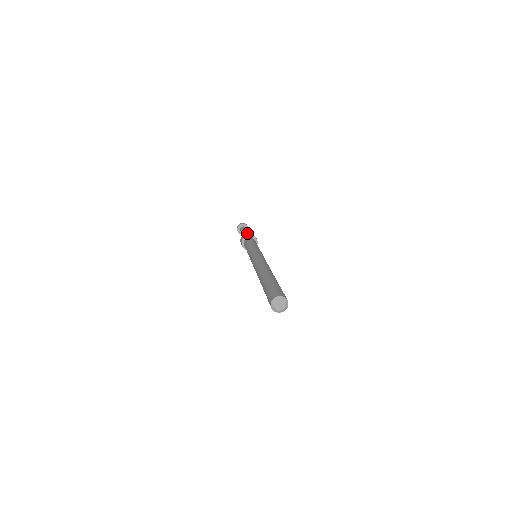
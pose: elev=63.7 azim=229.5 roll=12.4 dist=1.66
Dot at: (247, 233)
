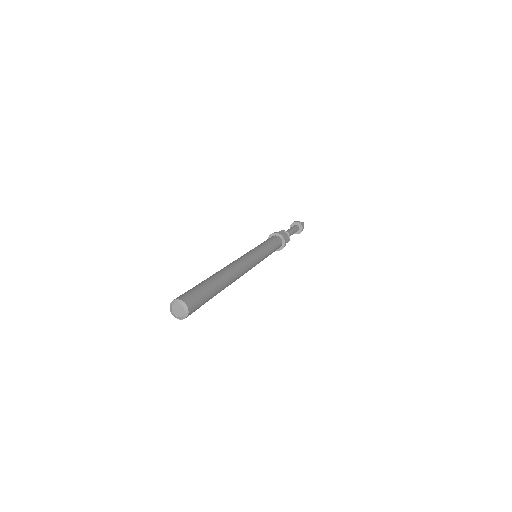
Dot at: (279, 231)
